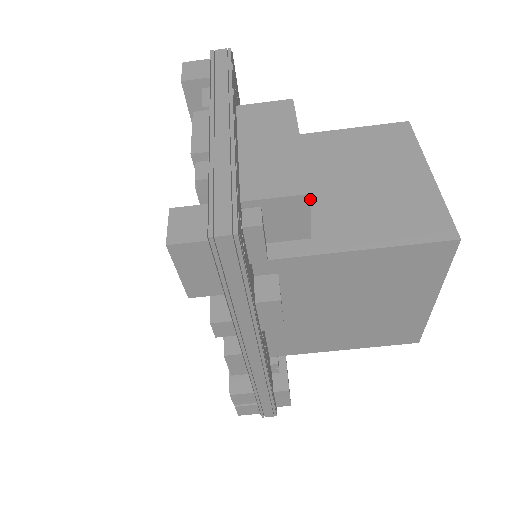
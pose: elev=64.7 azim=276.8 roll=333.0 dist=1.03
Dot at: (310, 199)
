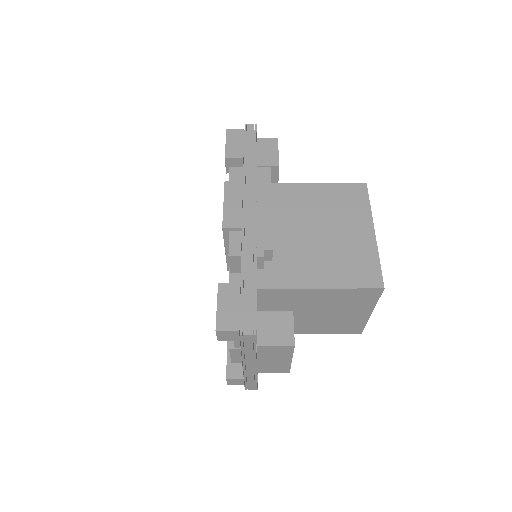
Dot at: occluded
